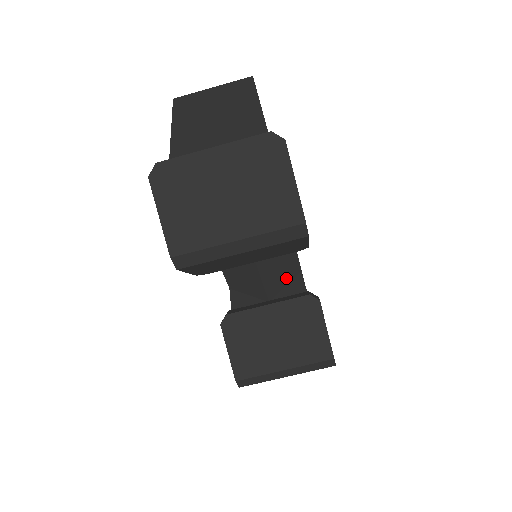
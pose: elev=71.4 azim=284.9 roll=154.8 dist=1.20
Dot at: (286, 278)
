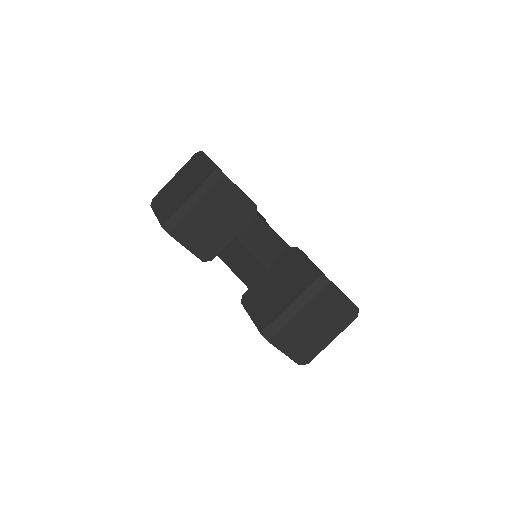
Dot at: occluded
